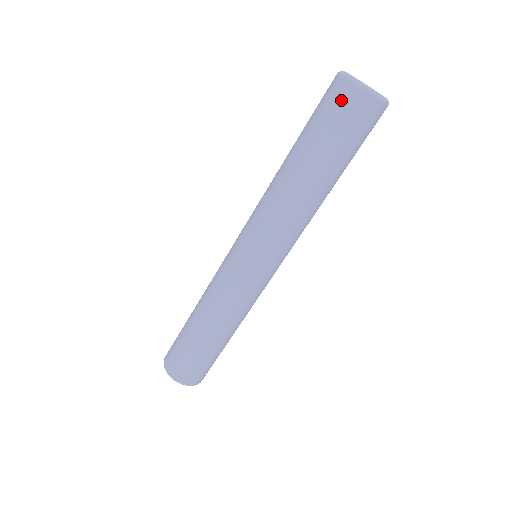
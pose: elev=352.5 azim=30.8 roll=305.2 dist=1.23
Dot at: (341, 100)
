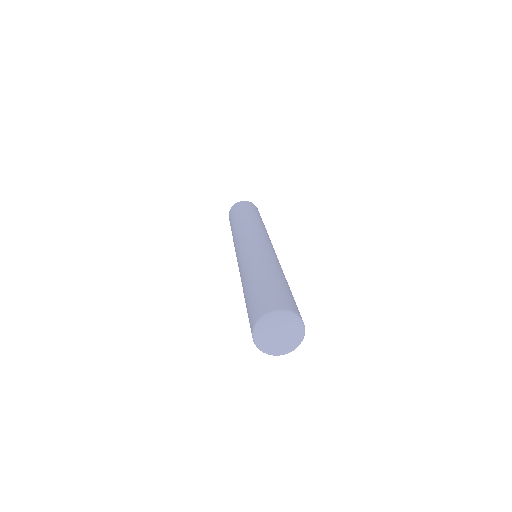
Dot at: (250, 326)
